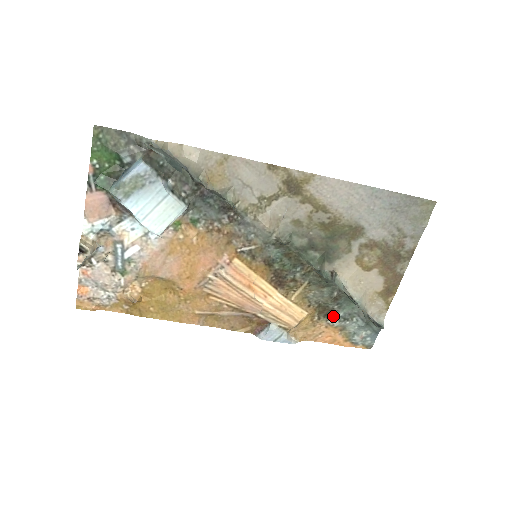
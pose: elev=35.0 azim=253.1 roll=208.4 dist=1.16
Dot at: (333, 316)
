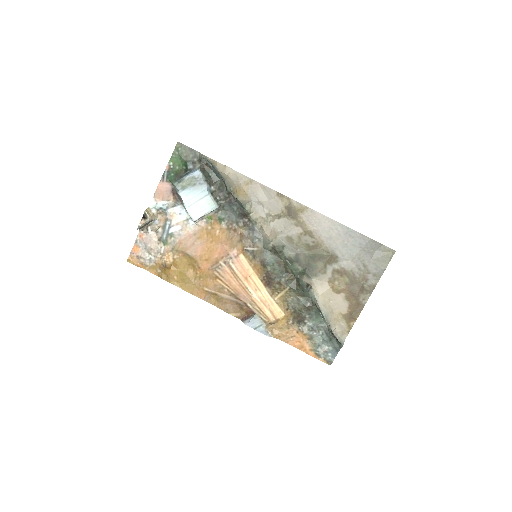
Dot at: (304, 324)
